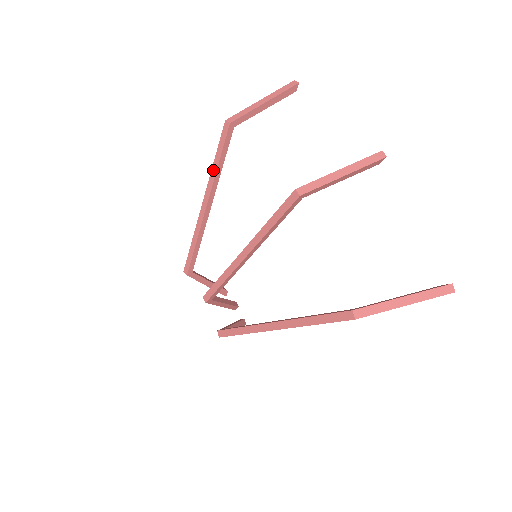
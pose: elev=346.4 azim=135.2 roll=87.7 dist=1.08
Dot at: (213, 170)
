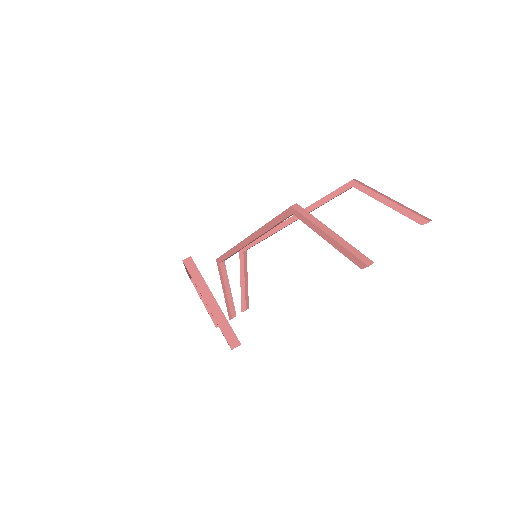
Dot at: (317, 201)
